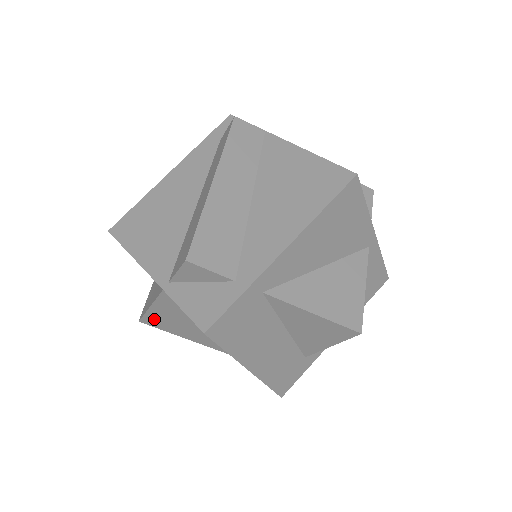
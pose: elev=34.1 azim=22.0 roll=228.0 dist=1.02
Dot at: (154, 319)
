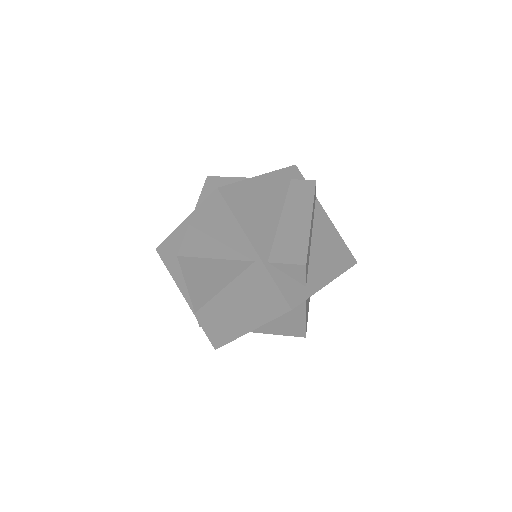
Dot at: (195, 263)
